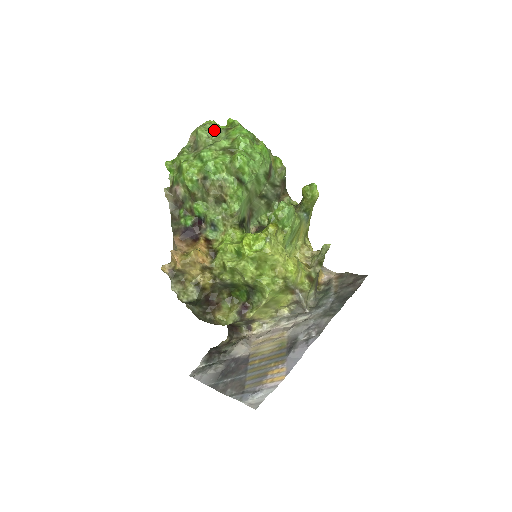
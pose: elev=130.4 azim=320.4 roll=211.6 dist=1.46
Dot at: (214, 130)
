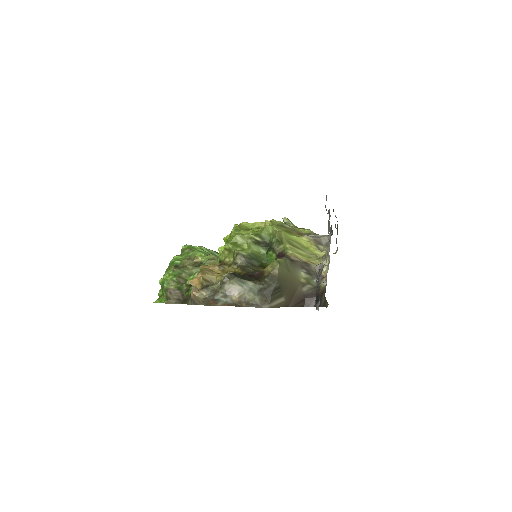
Dot at: occluded
